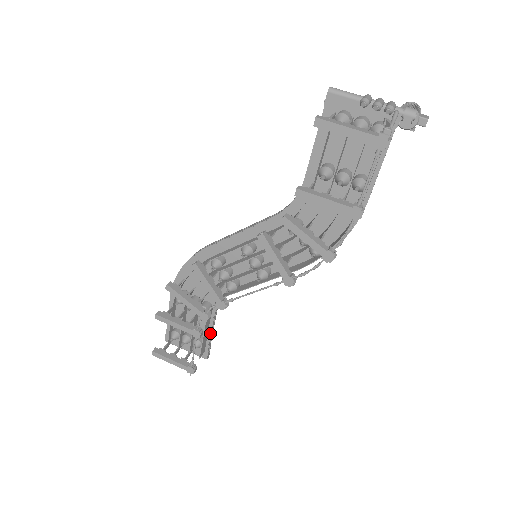
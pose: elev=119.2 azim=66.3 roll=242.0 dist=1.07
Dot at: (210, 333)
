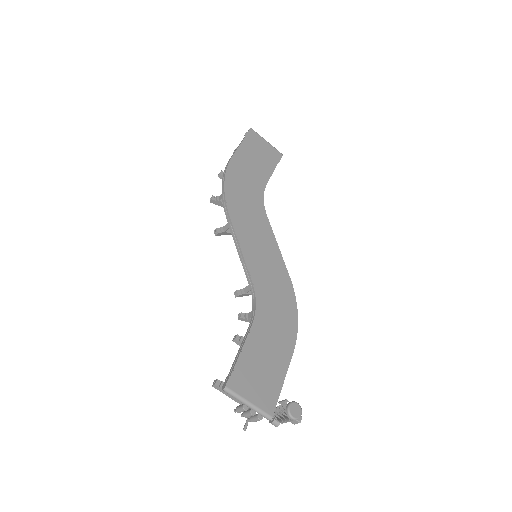
Dot at: occluded
